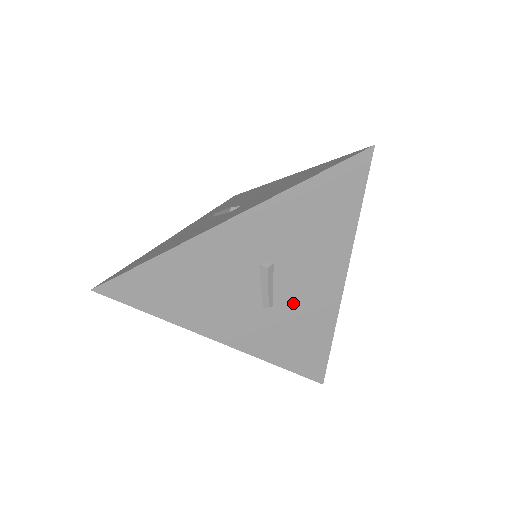
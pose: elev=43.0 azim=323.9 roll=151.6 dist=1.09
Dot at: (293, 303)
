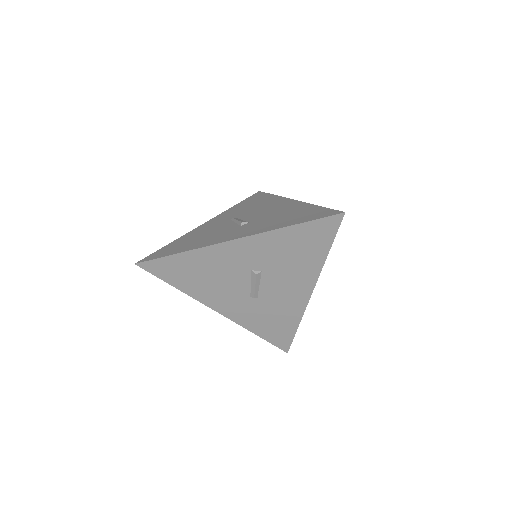
Dot at: (272, 298)
